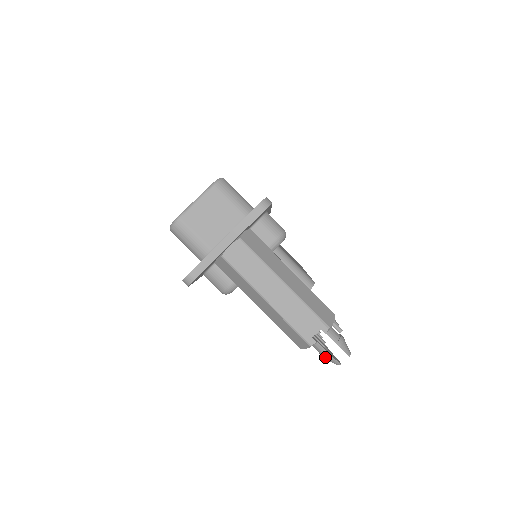
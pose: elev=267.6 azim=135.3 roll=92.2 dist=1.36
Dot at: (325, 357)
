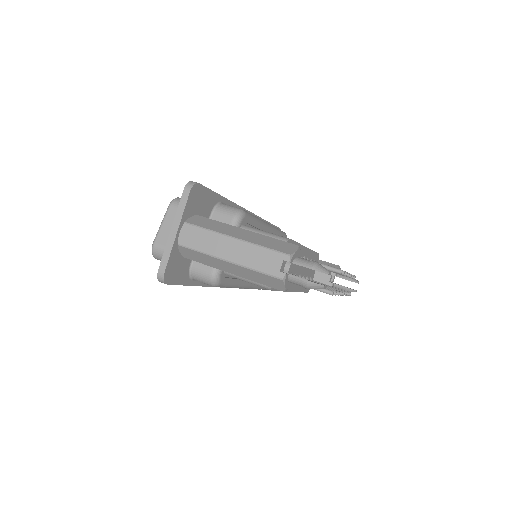
Dot at: (306, 286)
